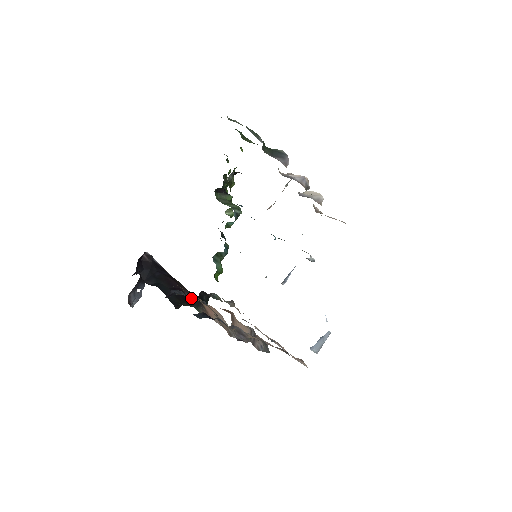
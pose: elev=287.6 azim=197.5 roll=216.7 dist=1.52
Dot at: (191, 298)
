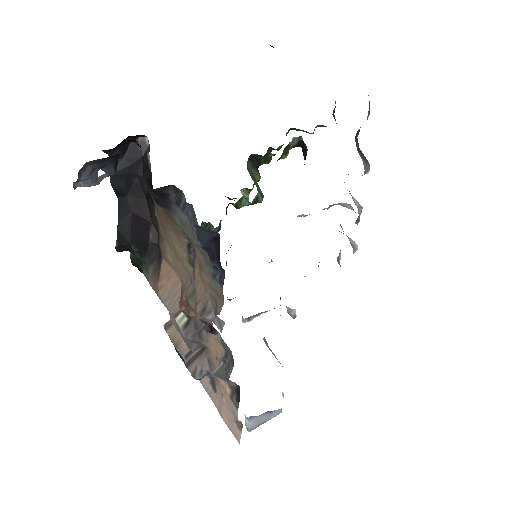
Dot at: (152, 244)
